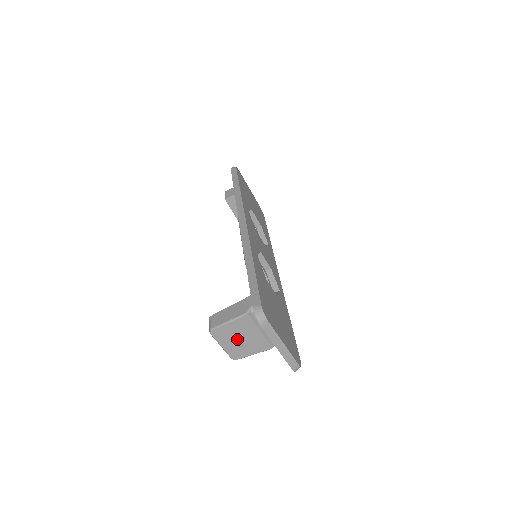
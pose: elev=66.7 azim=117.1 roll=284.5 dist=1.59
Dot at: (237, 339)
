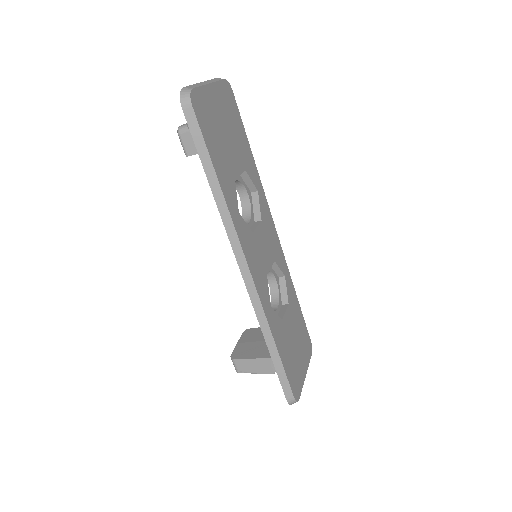
Dot at: occluded
